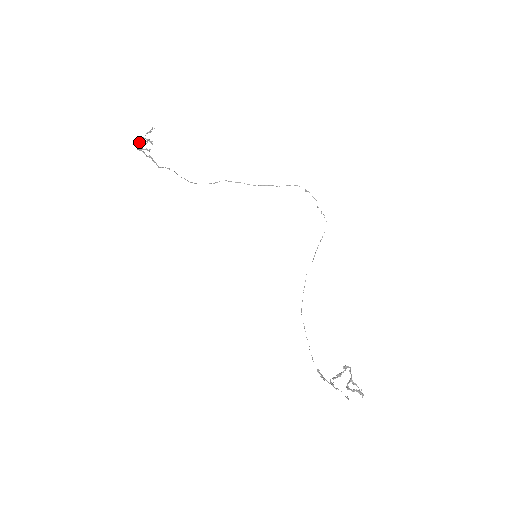
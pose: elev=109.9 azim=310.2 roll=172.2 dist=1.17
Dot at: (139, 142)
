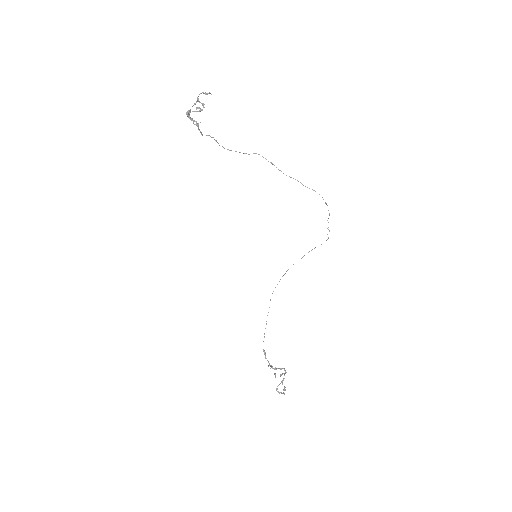
Dot at: occluded
